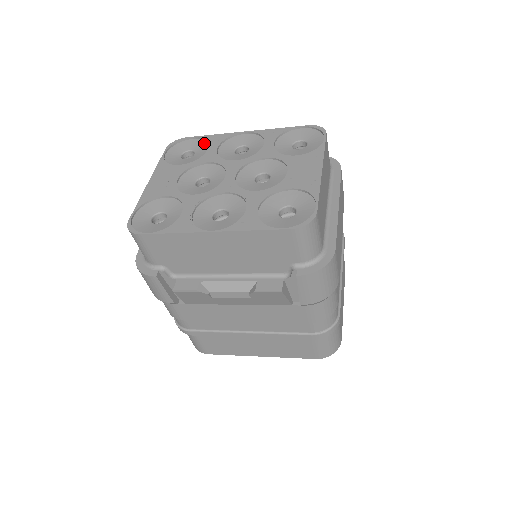
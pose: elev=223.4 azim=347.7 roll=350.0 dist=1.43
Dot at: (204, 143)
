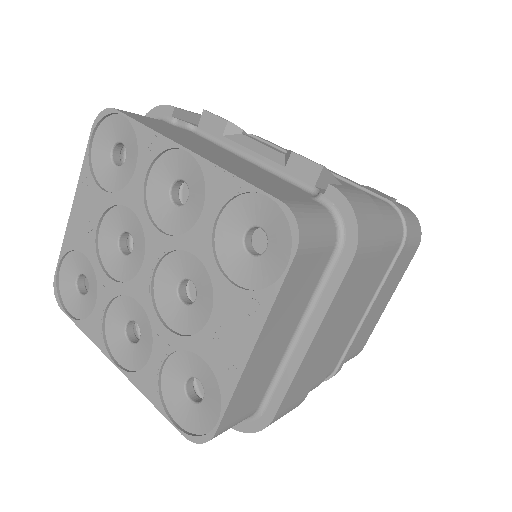
Dot at: (136, 141)
